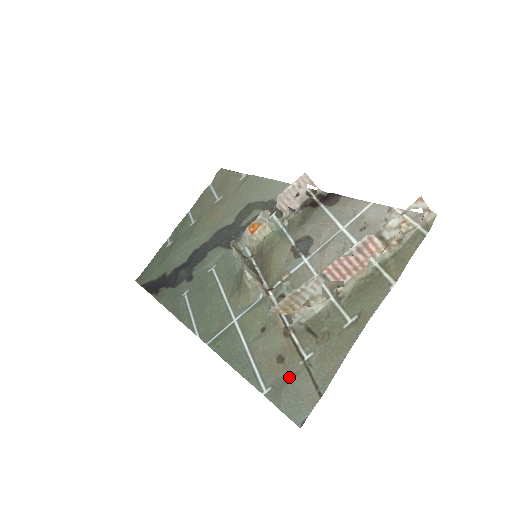
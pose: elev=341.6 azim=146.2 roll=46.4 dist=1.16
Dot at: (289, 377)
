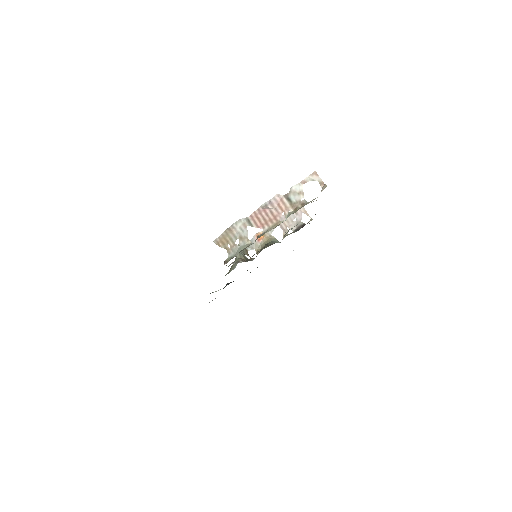
Dot at: occluded
